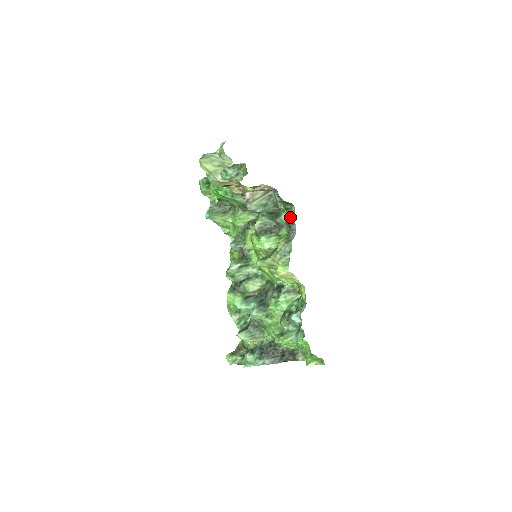
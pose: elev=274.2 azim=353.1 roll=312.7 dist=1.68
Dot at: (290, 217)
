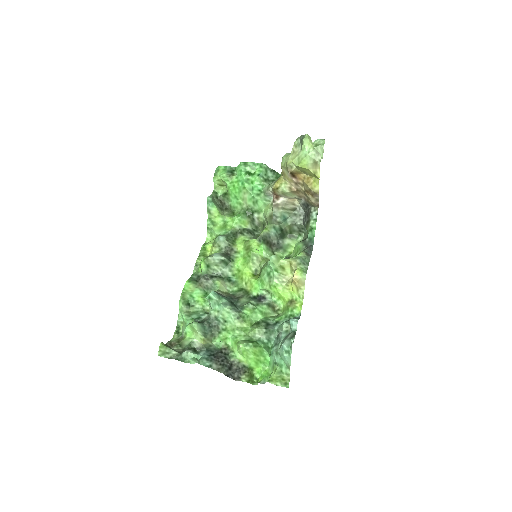
Dot at: (292, 244)
